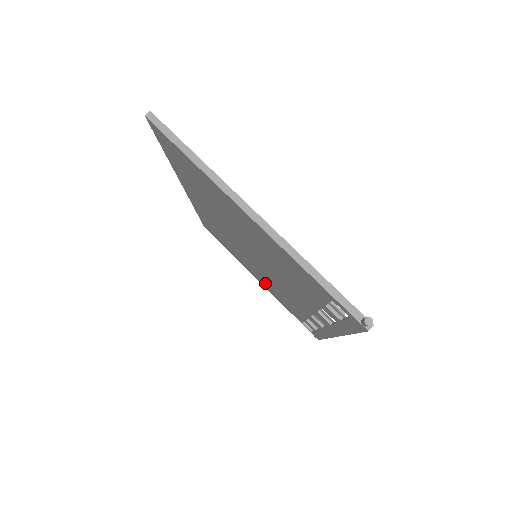
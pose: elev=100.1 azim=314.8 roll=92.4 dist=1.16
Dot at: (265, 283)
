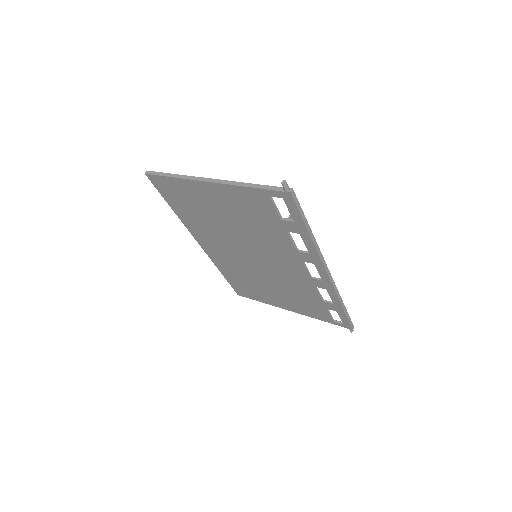
Dot at: (288, 300)
